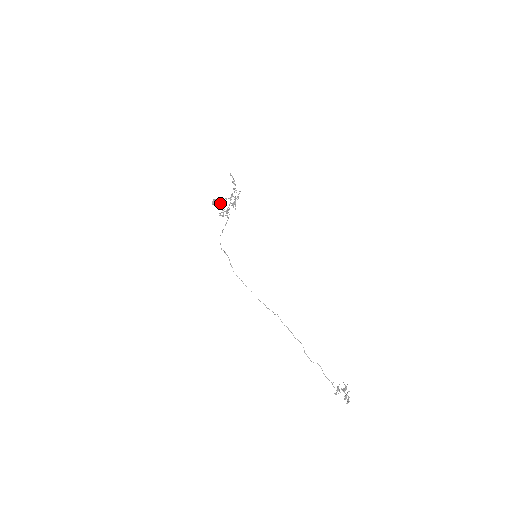
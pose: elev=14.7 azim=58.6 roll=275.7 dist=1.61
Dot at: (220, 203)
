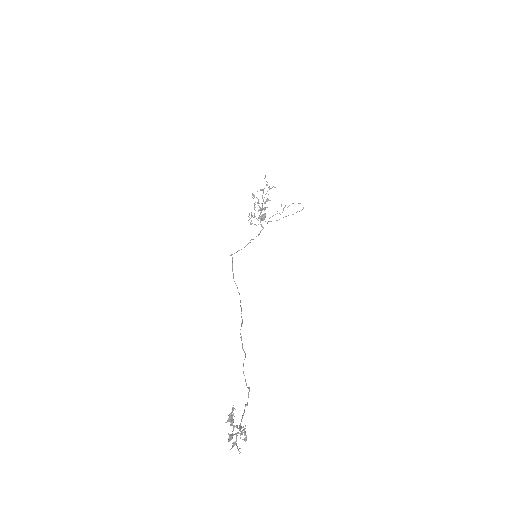
Dot at: (276, 220)
